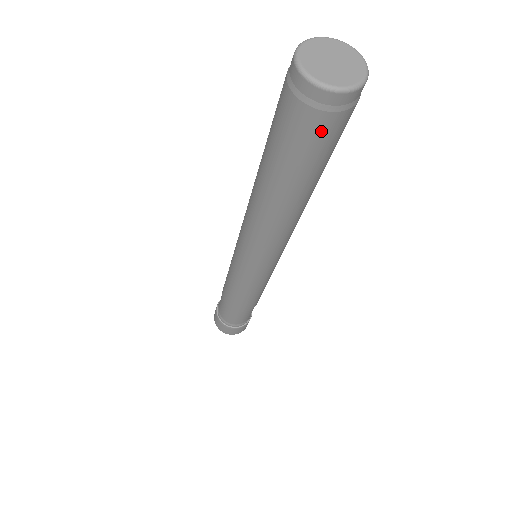
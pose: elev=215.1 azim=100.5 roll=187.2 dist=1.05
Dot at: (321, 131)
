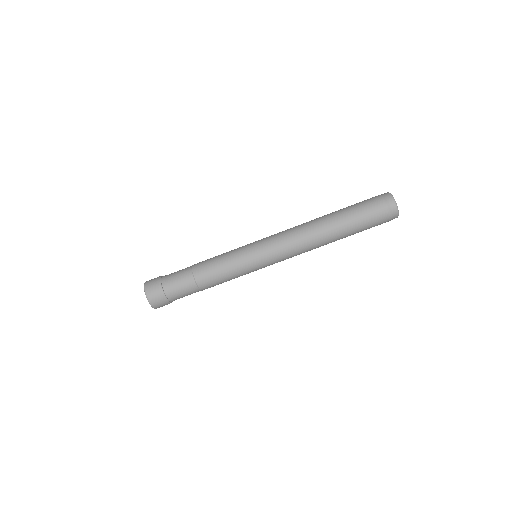
Dot at: (380, 216)
